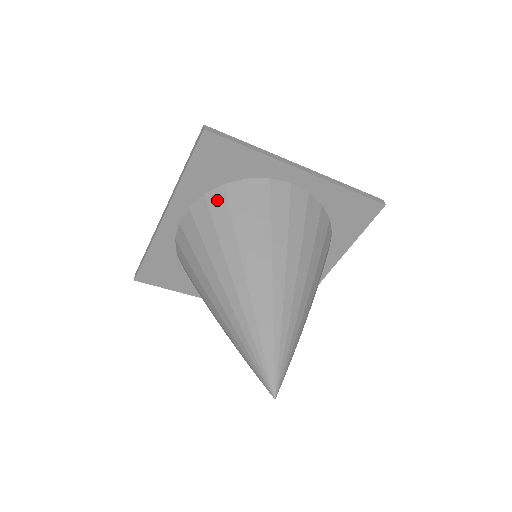
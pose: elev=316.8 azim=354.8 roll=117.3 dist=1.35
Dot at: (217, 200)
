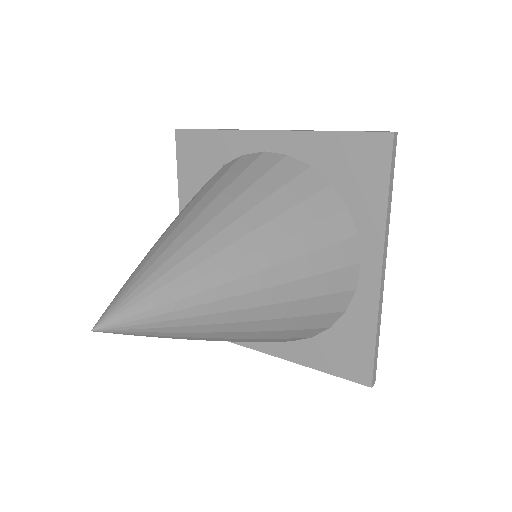
Dot at: occluded
